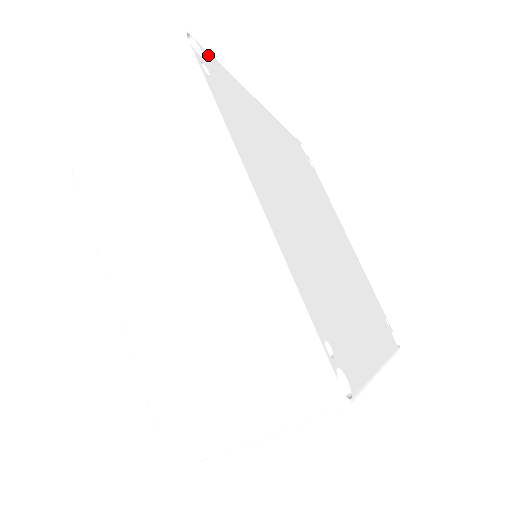
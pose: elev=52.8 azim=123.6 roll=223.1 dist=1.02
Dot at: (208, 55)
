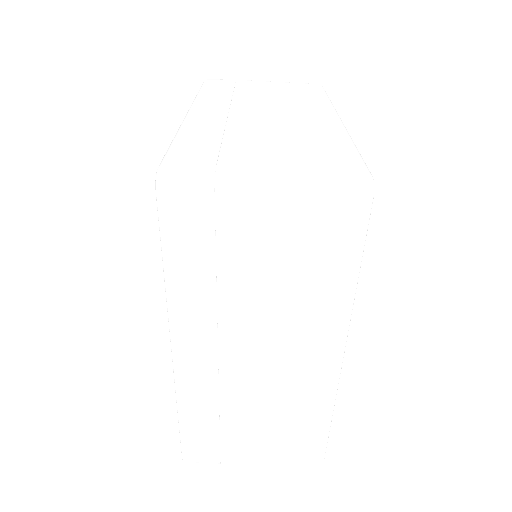
Dot at: occluded
